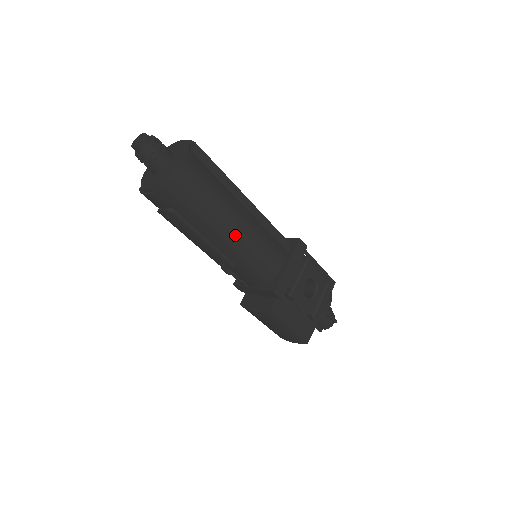
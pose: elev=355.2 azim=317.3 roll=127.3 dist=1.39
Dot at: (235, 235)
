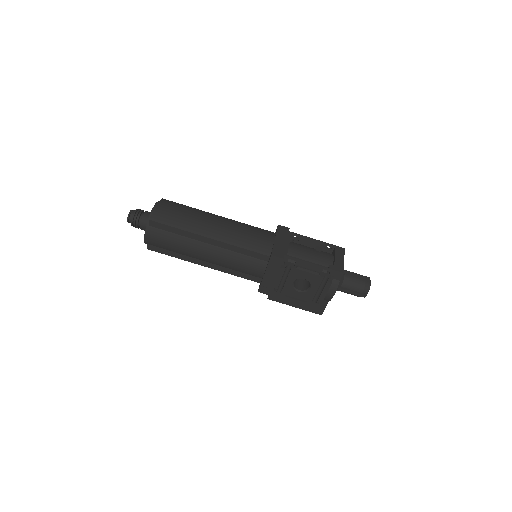
Dot at: (210, 262)
